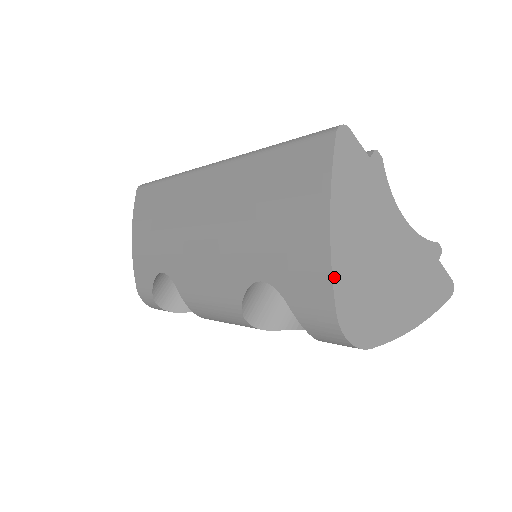
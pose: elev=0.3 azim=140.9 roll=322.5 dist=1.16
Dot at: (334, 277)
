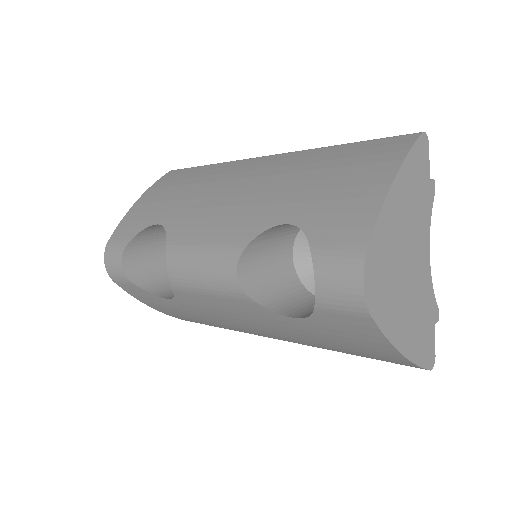
Dot at: (379, 218)
